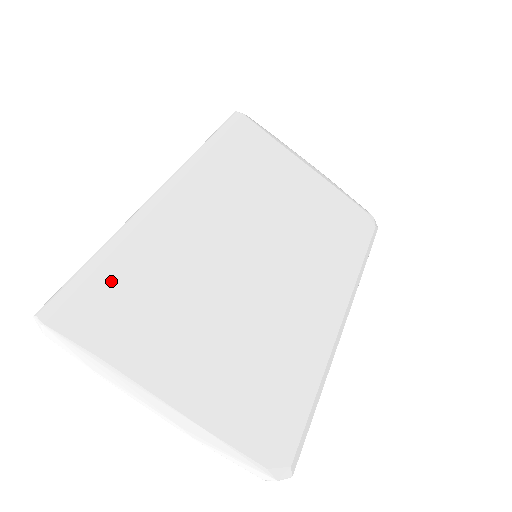
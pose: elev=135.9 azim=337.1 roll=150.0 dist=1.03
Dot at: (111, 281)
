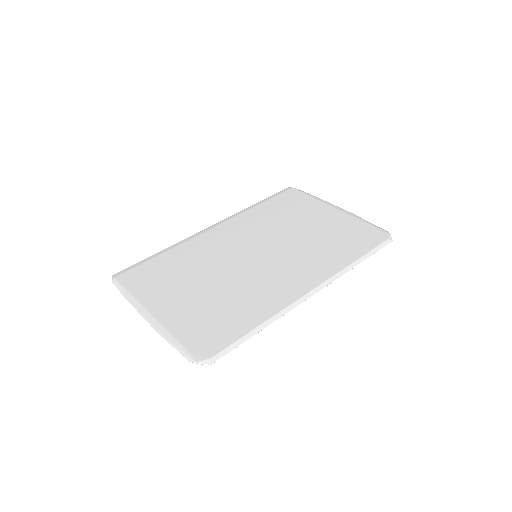
Dot at: (155, 264)
